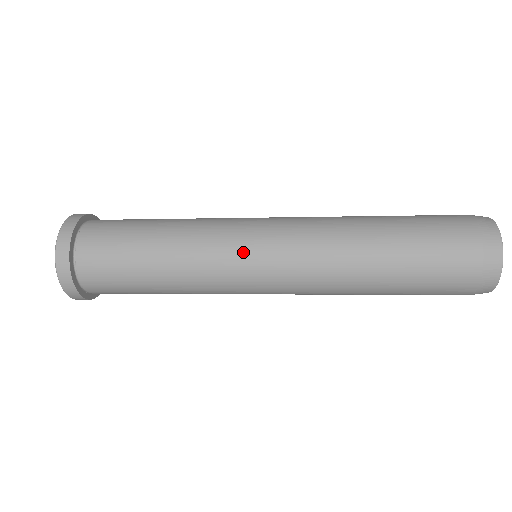
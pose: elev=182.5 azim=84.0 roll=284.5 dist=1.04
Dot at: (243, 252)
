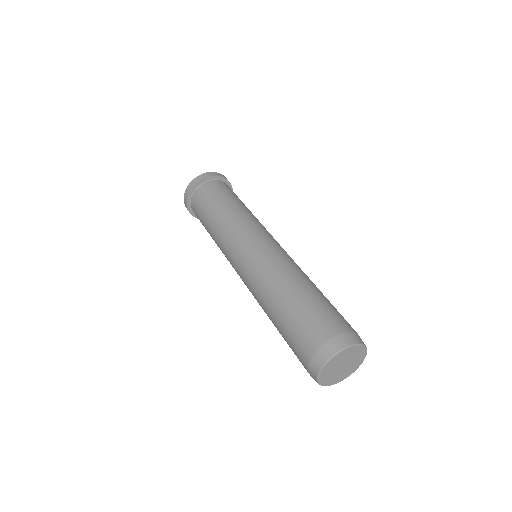
Dot at: (239, 243)
